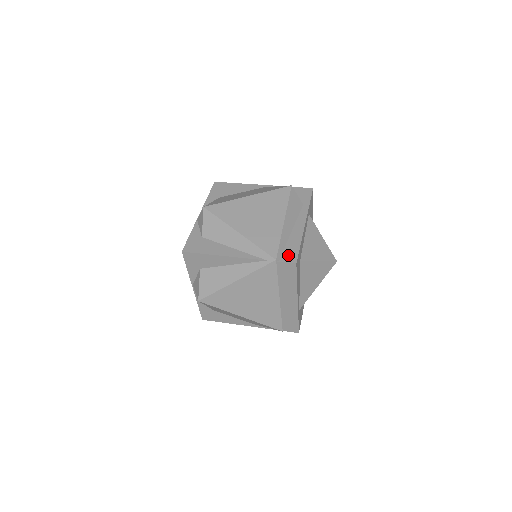
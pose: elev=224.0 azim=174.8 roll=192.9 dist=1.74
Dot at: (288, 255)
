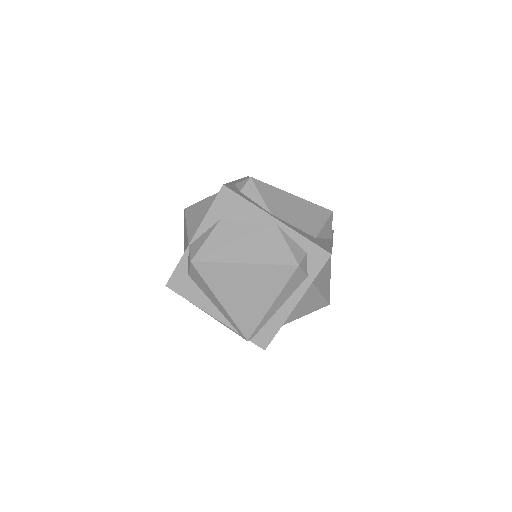
Dot at: (261, 338)
